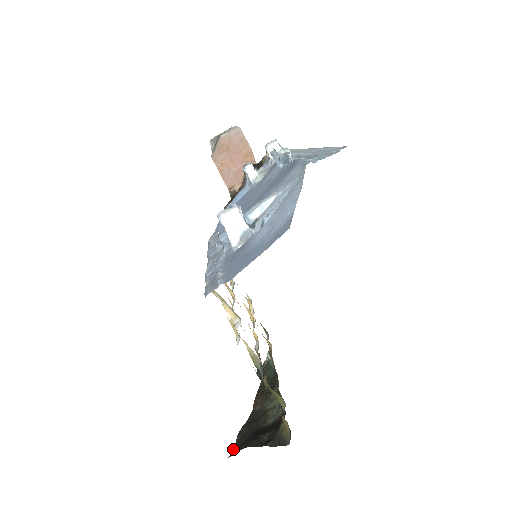
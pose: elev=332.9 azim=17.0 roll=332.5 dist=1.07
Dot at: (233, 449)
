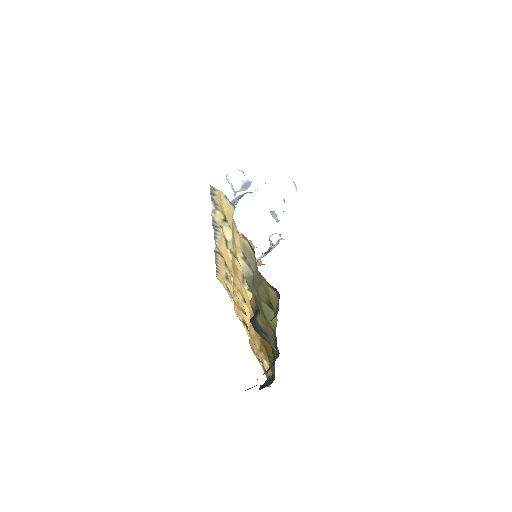
Dot at: occluded
